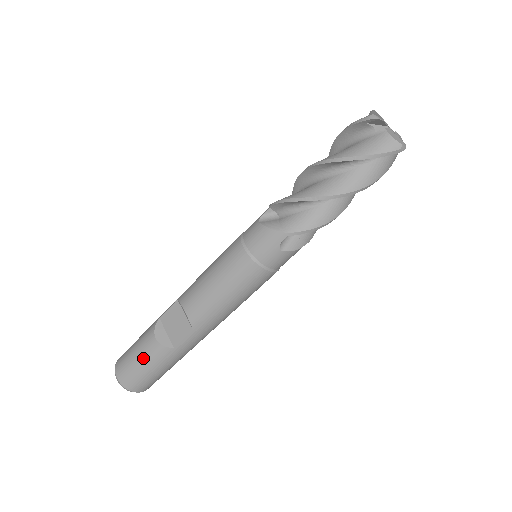
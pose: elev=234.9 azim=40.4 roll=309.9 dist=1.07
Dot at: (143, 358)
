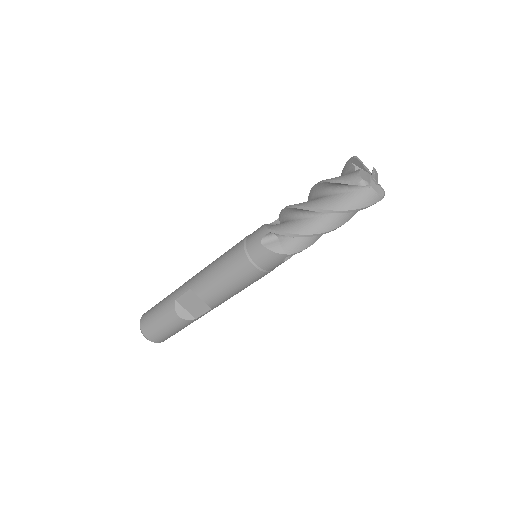
Dot at: (170, 328)
